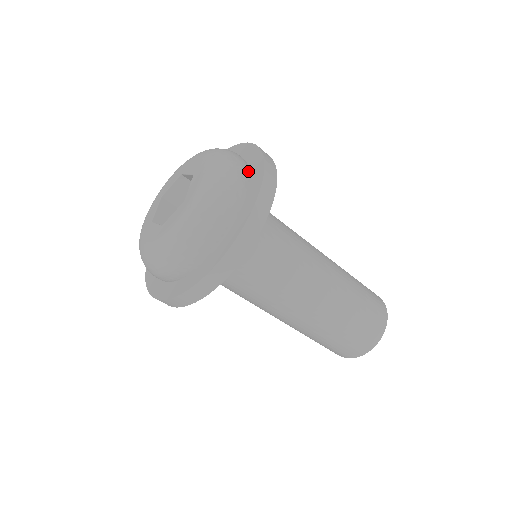
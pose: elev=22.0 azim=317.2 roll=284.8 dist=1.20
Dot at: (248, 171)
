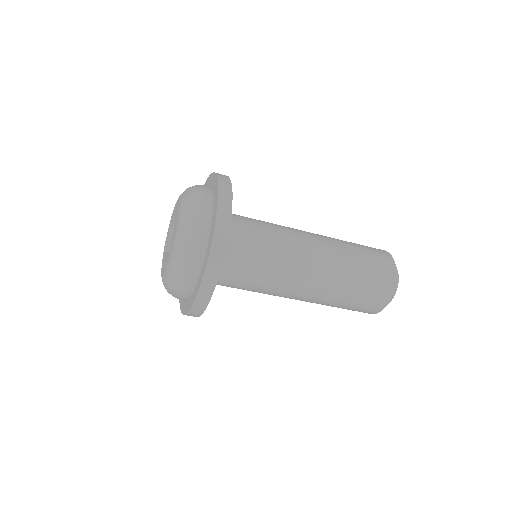
Dot at: (210, 219)
